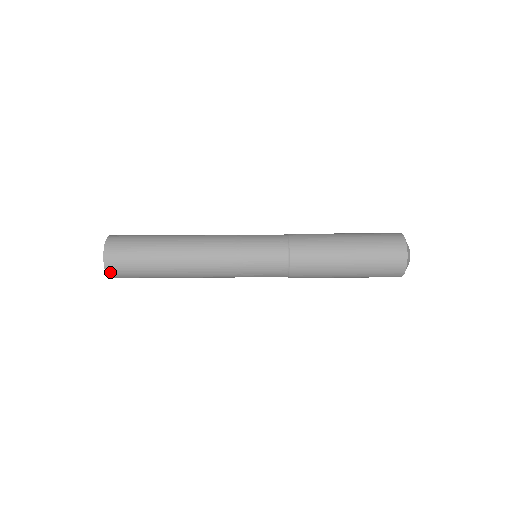
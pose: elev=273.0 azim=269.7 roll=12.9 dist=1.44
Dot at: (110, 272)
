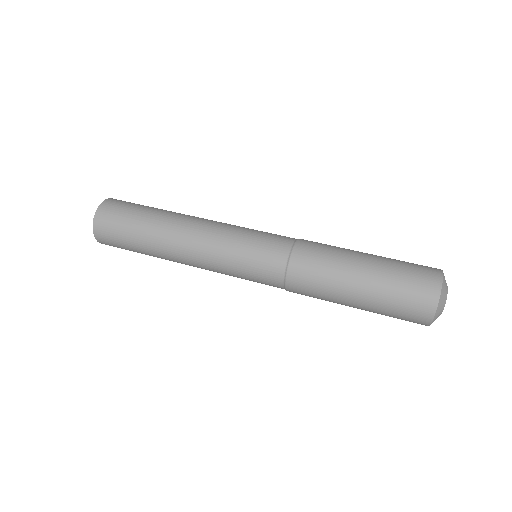
Dot at: (97, 222)
